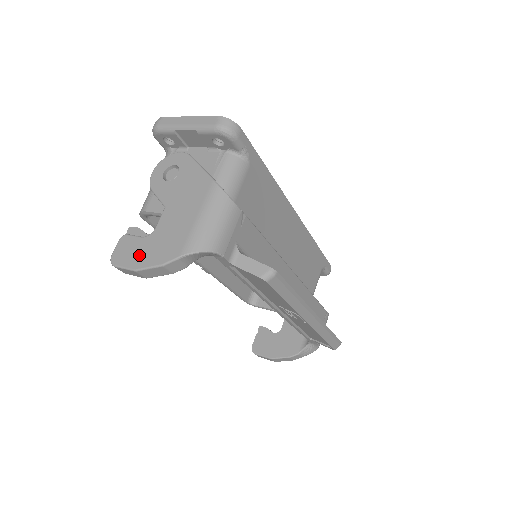
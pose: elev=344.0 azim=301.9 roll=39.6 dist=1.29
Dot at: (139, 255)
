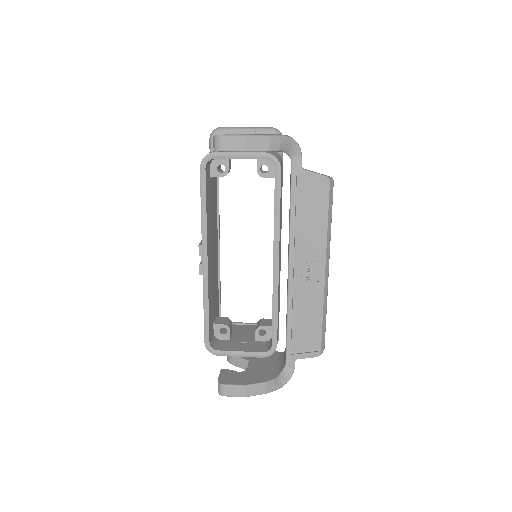
Dot at: occluded
